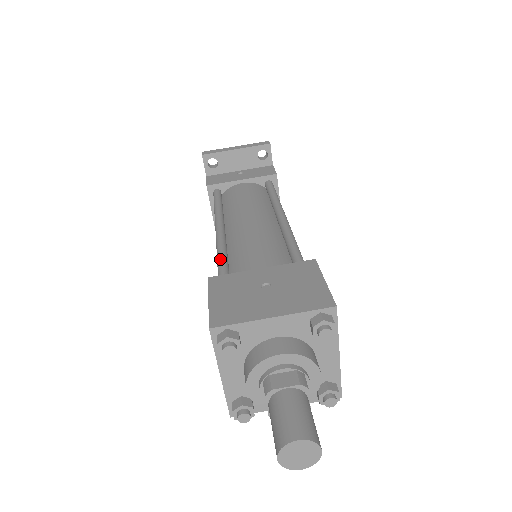
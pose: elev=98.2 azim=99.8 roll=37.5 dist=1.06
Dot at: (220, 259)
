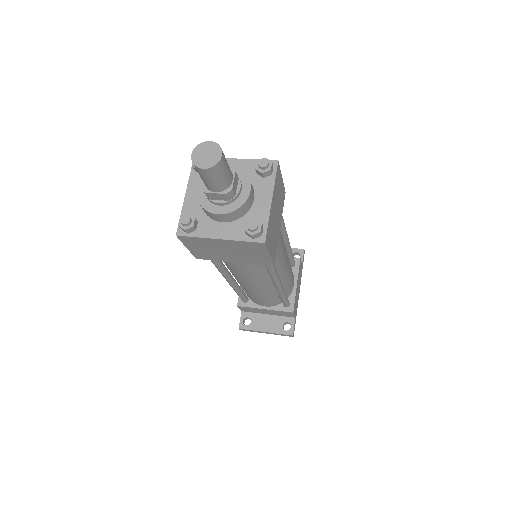
Dot at: occluded
